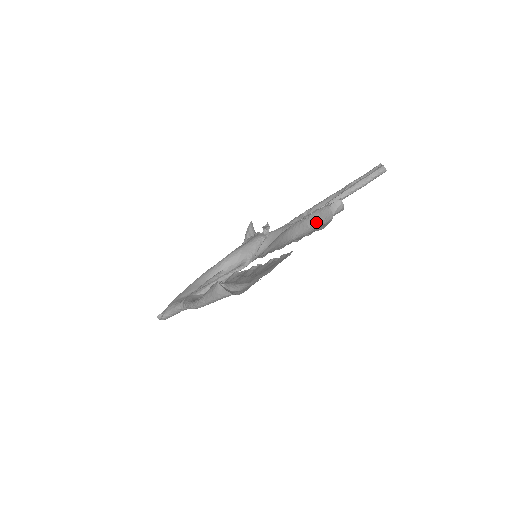
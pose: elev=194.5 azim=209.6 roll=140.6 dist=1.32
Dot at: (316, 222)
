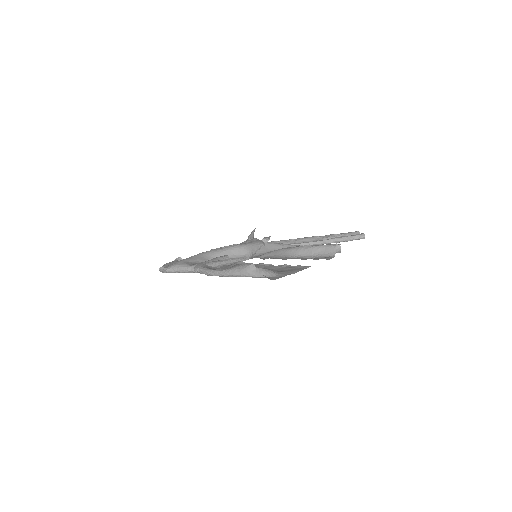
Dot at: (320, 253)
